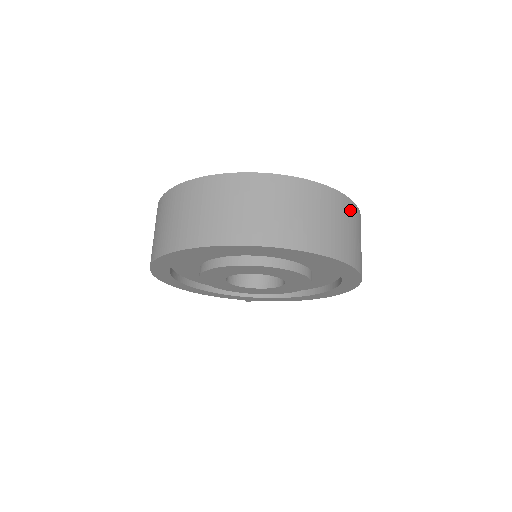
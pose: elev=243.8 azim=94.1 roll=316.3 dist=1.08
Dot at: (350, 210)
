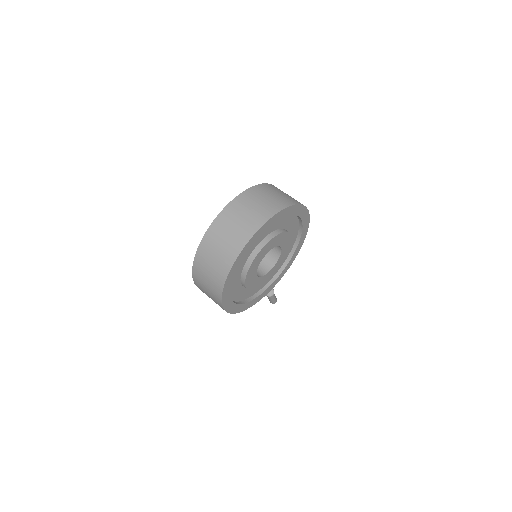
Dot at: (270, 187)
